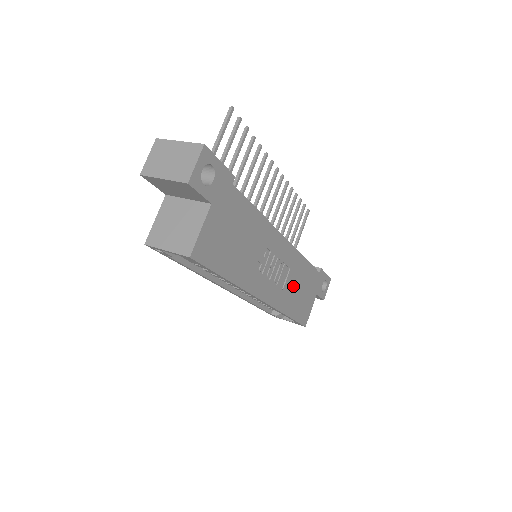
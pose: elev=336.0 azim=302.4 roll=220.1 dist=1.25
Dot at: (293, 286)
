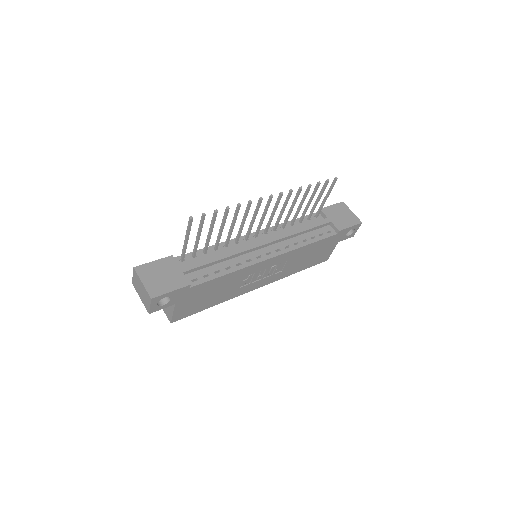
Dot at: (297, 262)
